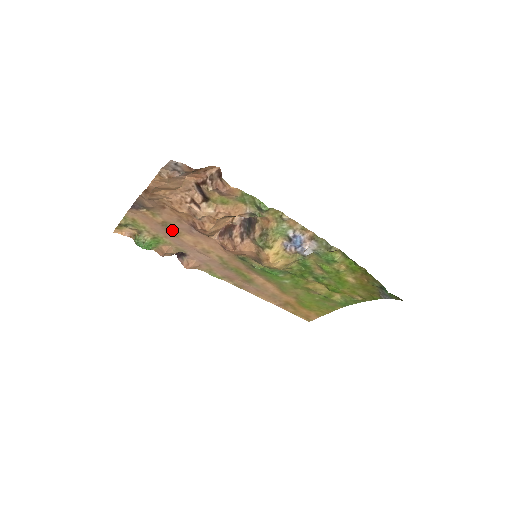
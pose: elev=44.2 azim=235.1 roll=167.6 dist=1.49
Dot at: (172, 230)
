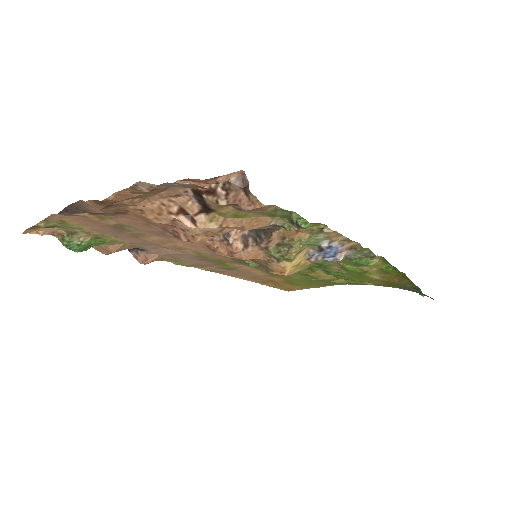
Dot at: (130, 232)
